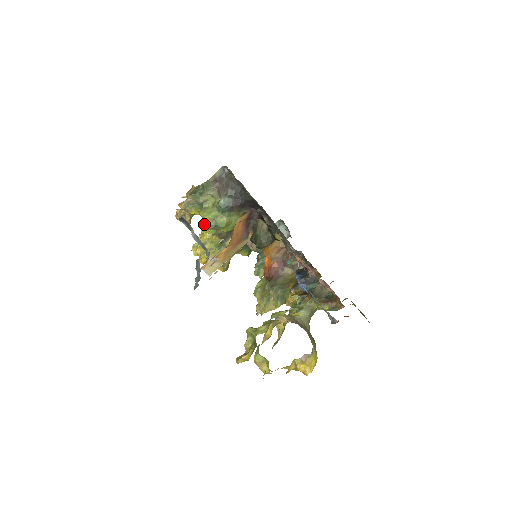
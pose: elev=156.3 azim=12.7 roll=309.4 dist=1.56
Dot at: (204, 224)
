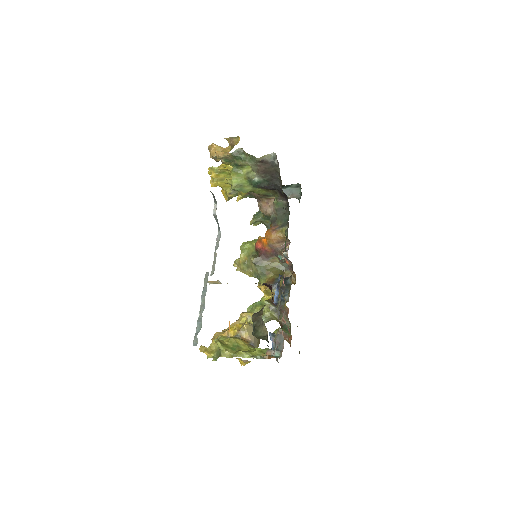
Dot at: (230, 183)
